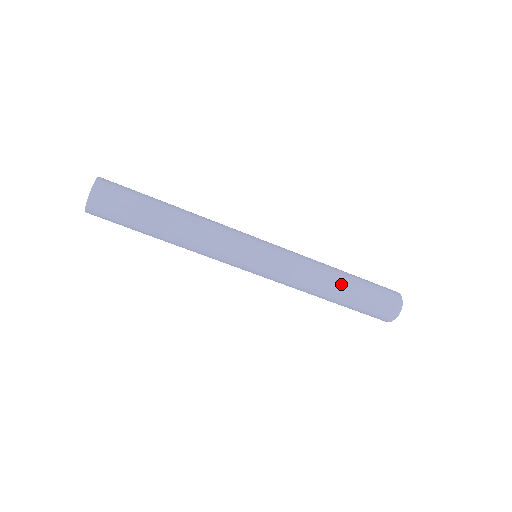
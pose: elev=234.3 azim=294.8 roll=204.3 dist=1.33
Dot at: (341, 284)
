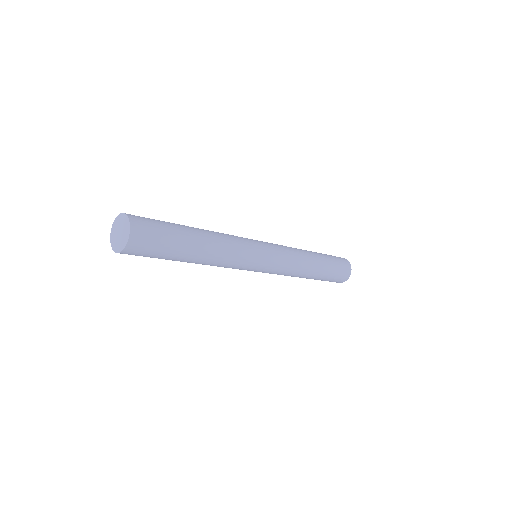
Dot at: (317, 259)
